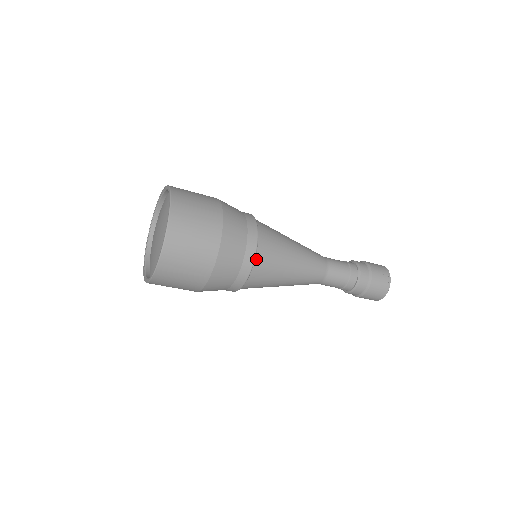
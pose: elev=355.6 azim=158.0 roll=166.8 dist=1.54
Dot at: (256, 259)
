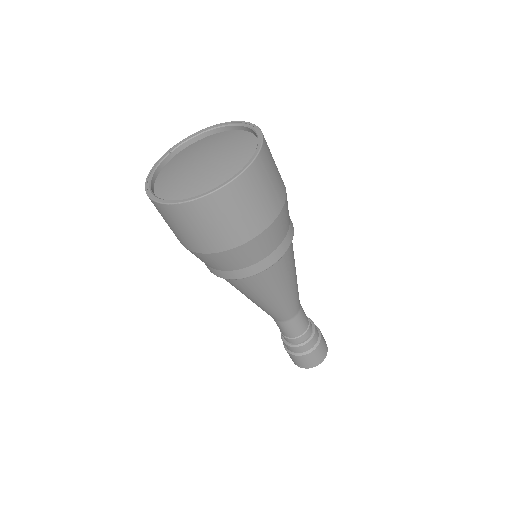
Dot at: (278, 260)
